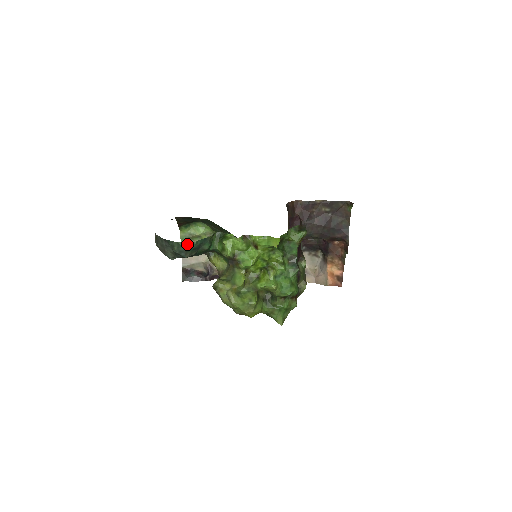
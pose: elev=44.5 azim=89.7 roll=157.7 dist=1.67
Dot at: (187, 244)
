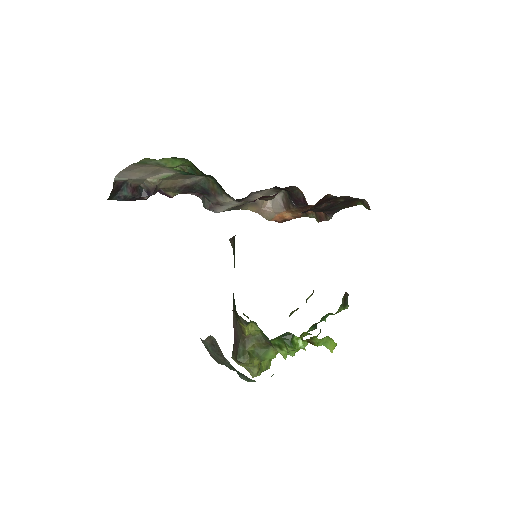
Dot at: occluded
